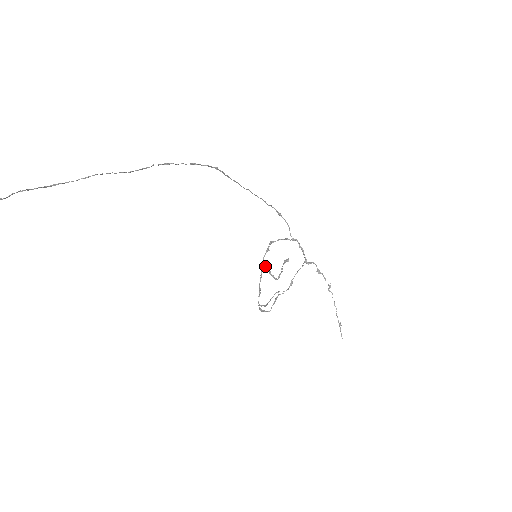
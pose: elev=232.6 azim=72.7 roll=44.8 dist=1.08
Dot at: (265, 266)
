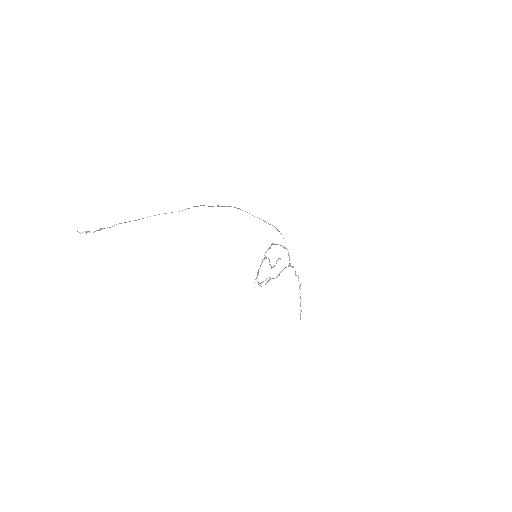
Dot at: (266, 258)
